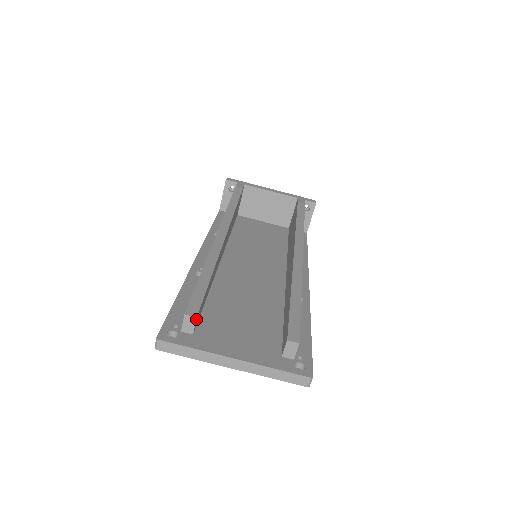
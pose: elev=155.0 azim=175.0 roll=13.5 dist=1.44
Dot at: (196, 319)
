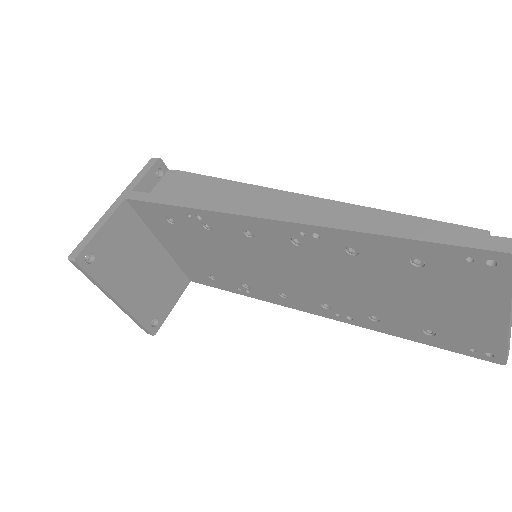
Dot at: occluded
